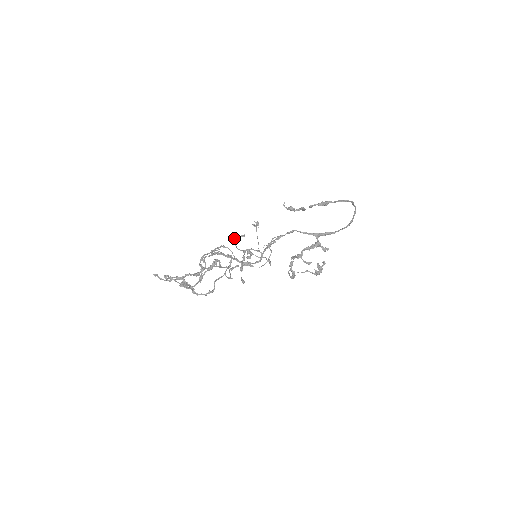
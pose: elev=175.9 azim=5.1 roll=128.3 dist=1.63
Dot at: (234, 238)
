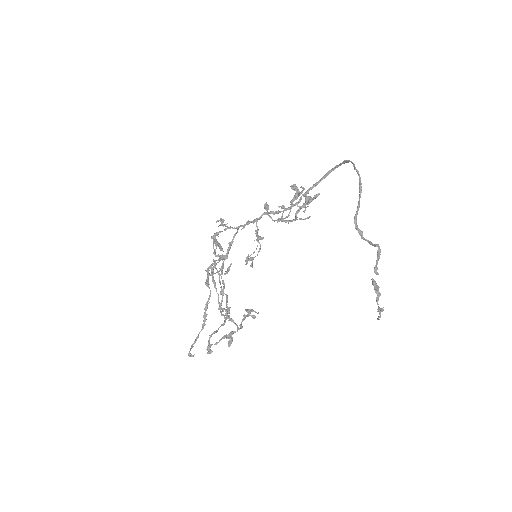
Dot at: occluded
